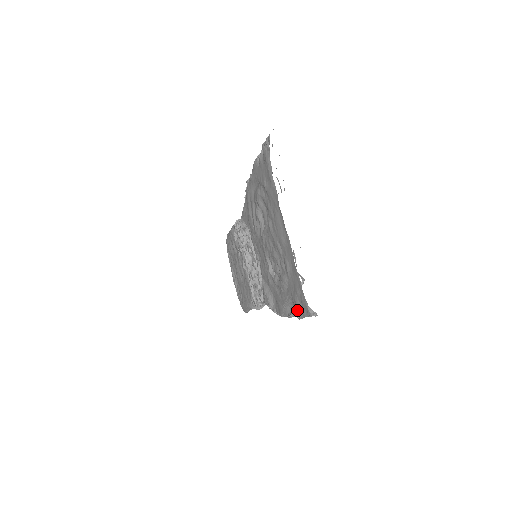
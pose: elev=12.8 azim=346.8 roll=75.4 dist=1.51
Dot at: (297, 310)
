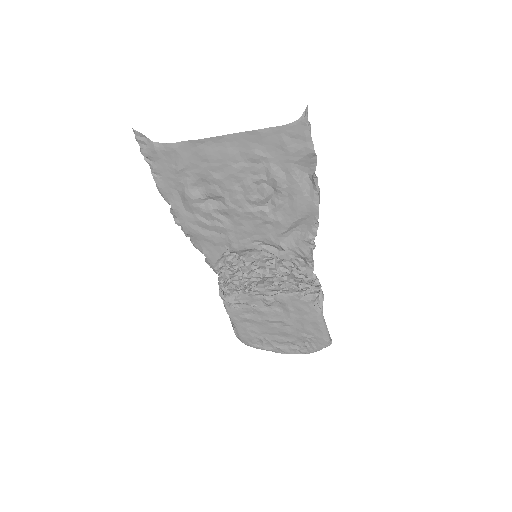
Dot at: (305, 154)
